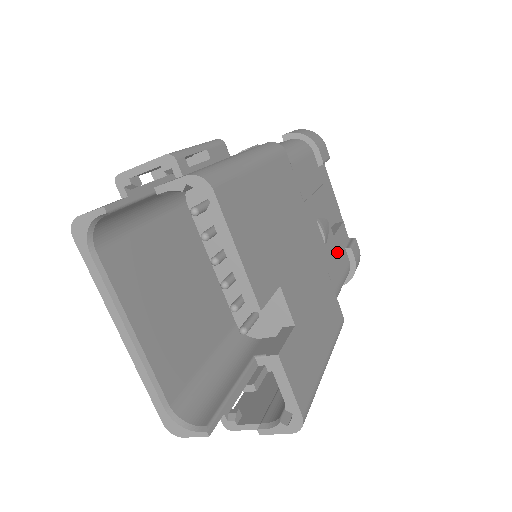
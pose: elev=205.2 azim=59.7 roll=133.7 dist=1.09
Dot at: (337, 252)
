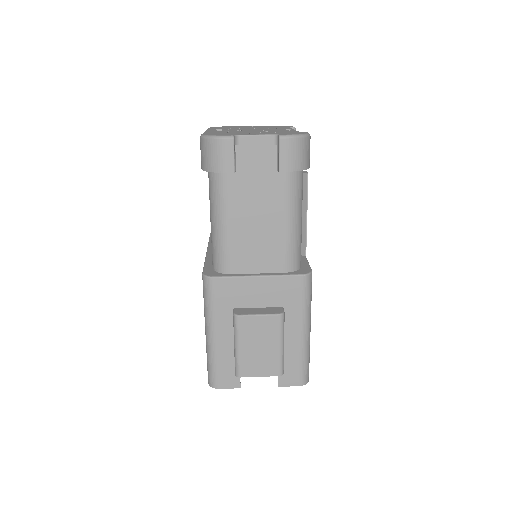
Dot at: occluded
